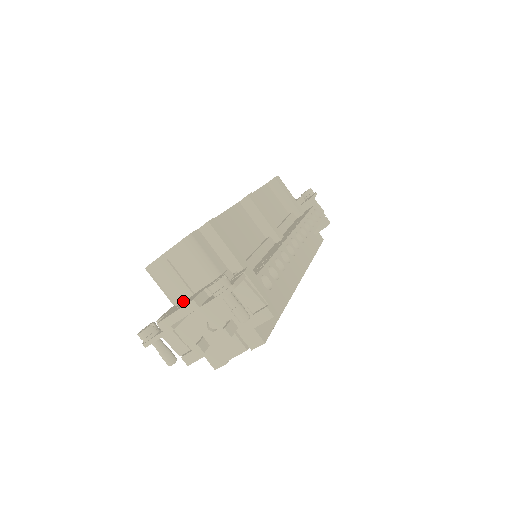
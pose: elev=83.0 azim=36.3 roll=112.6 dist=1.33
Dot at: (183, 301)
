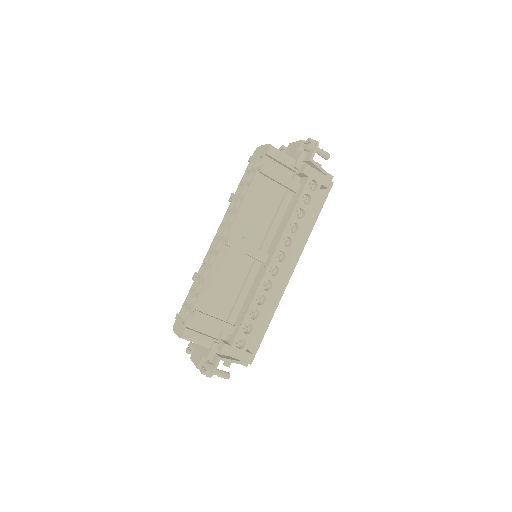
Dot at: occluded
